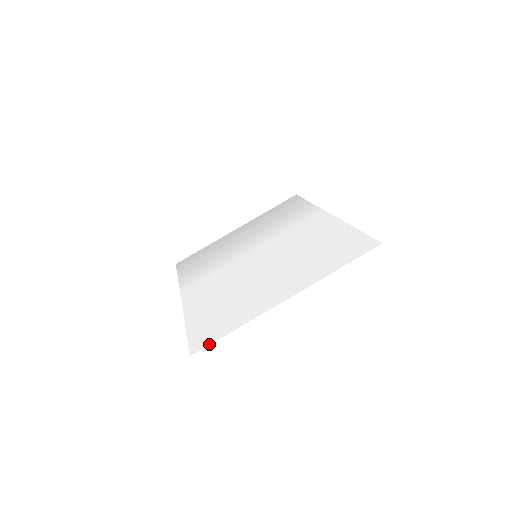
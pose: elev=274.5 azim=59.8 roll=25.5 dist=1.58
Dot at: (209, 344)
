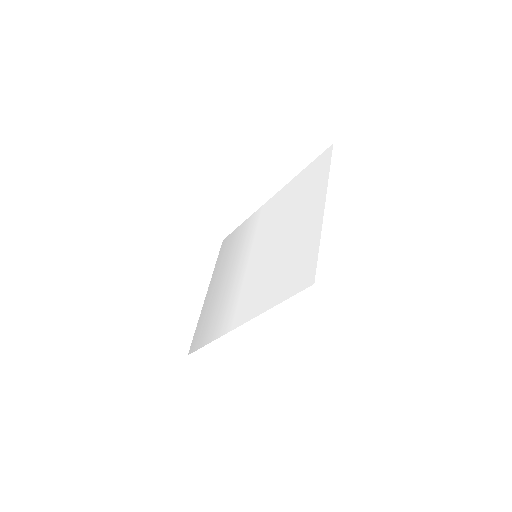
Dot at: (316, 267)
